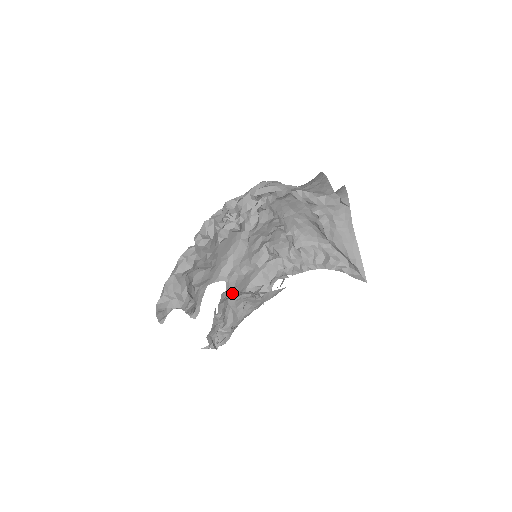
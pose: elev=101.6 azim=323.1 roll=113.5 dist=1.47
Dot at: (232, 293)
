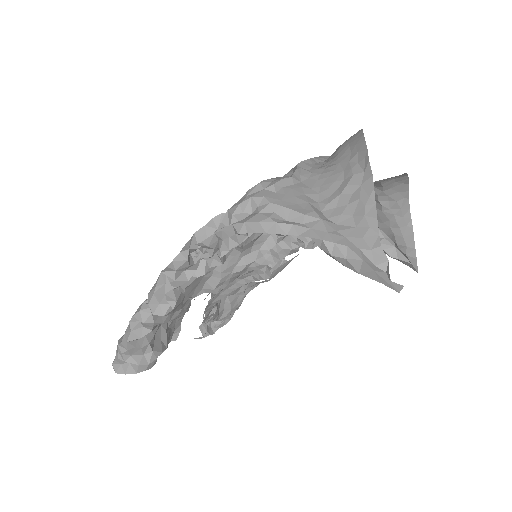
Dot at: occluded
